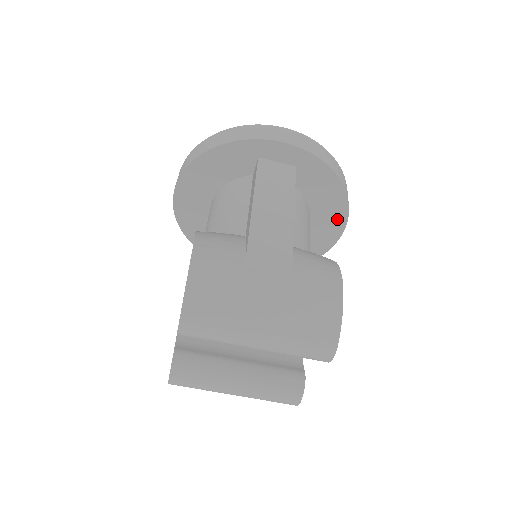
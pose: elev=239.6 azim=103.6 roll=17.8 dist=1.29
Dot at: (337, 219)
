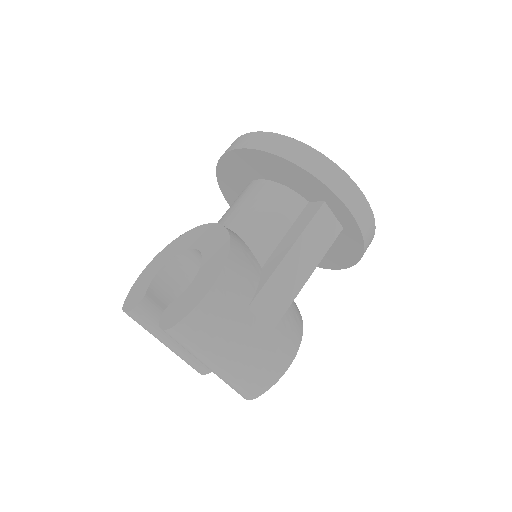
Dot at: (333, 263)
